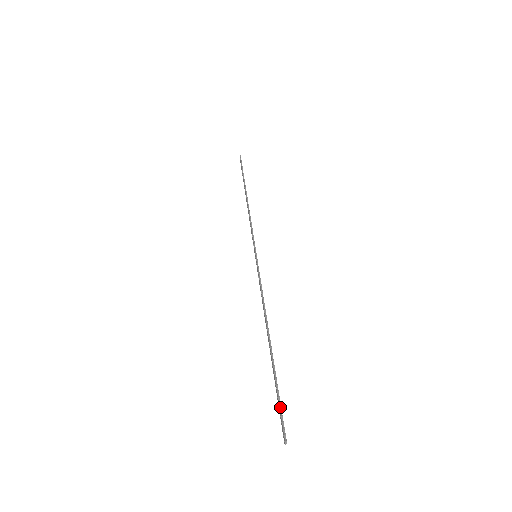
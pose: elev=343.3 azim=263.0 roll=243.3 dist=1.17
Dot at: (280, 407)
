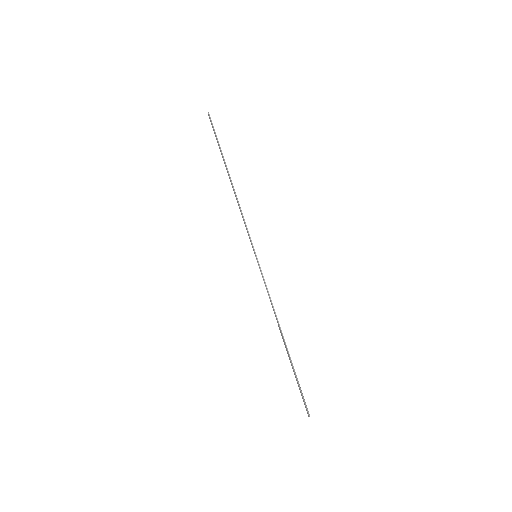
Dot at: (302, 394)
